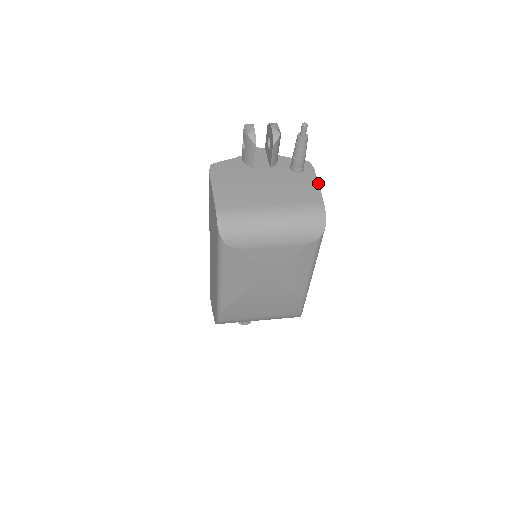
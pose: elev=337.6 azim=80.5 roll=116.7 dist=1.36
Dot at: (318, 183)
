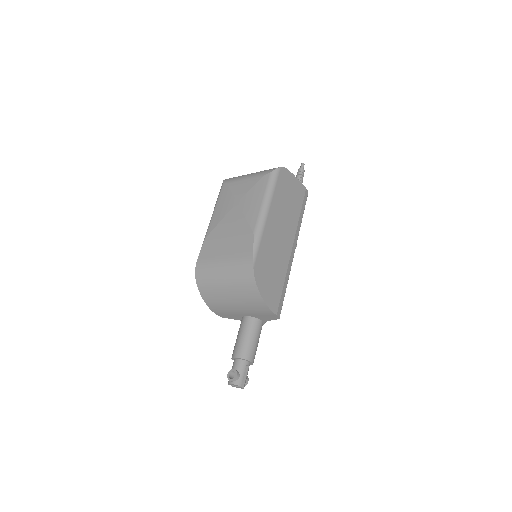
Dot at: (298, 180)
